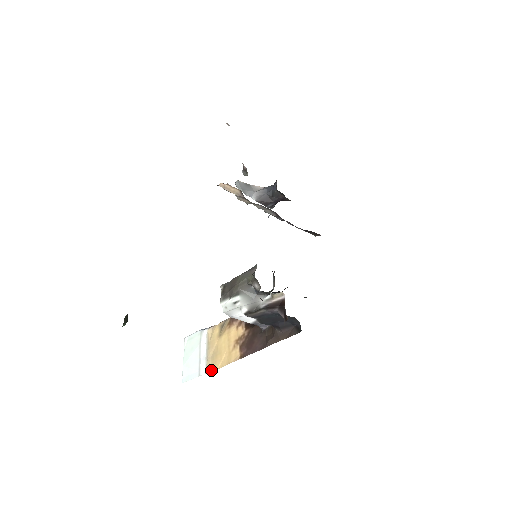
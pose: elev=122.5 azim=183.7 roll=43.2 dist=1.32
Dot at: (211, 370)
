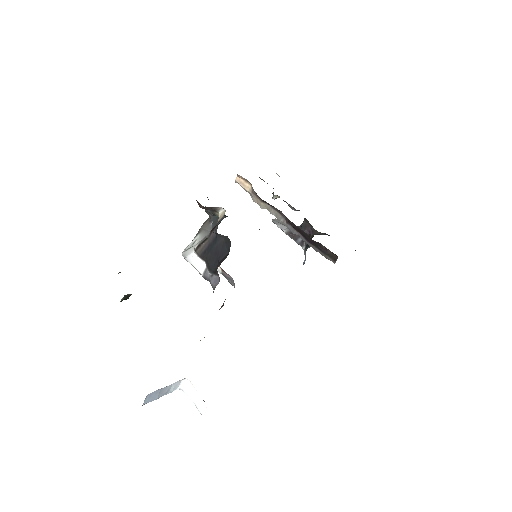
Dot at: occluded
